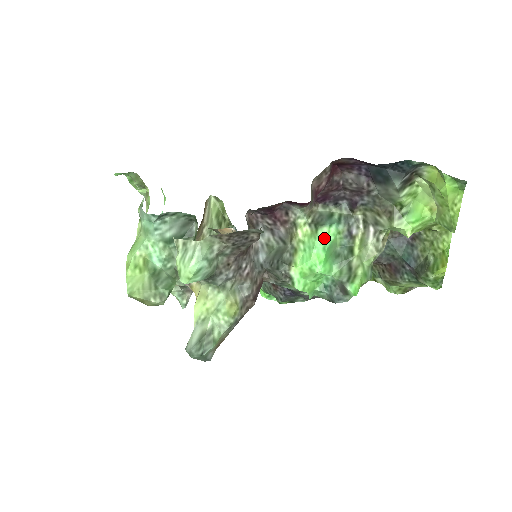
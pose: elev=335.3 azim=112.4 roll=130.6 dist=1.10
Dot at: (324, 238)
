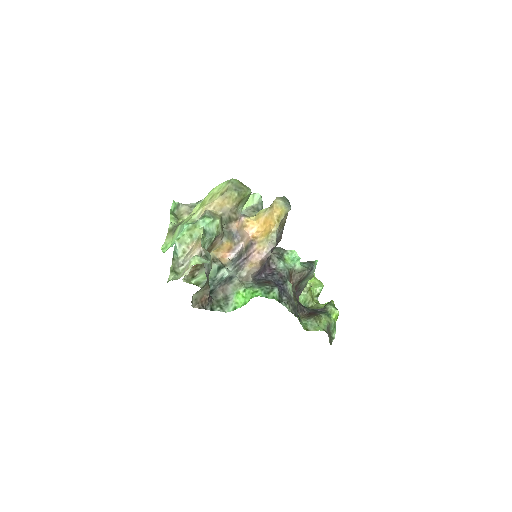
Dot at: occluded
